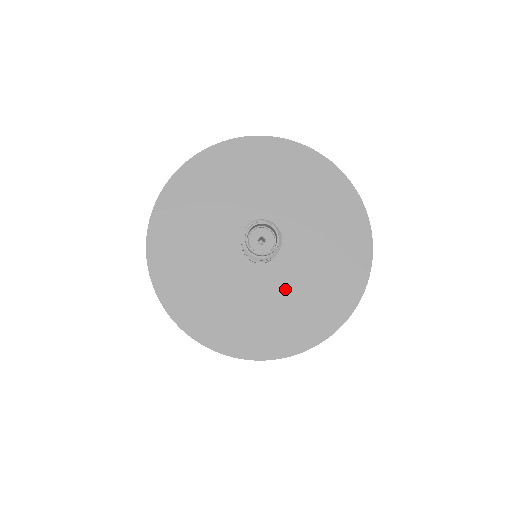
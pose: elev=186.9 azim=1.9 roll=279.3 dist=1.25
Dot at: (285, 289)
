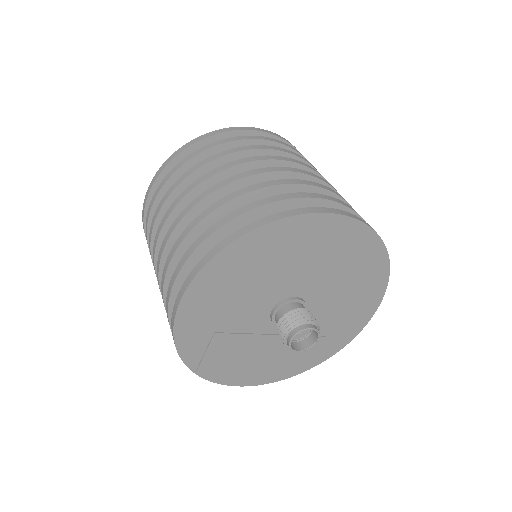
Dot at: (334, 302)
